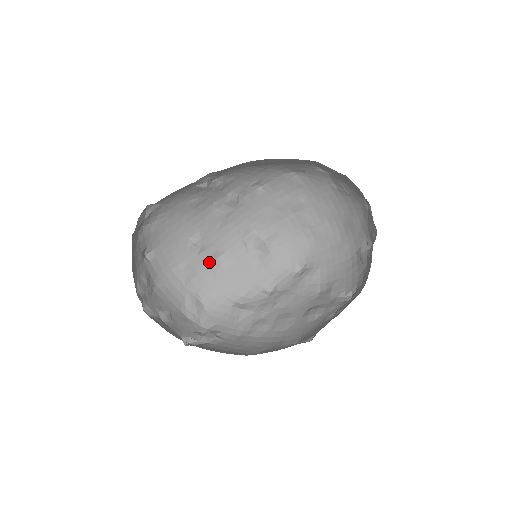
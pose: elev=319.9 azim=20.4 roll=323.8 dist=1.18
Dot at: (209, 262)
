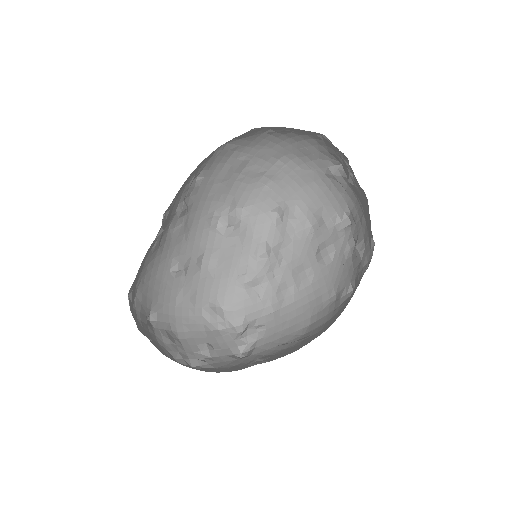
Dot at: (198, 271)
